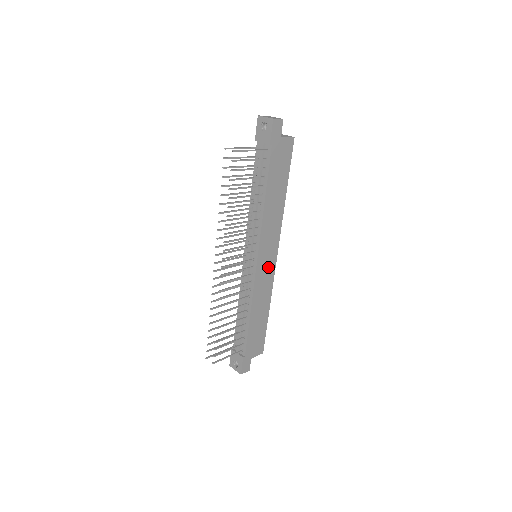
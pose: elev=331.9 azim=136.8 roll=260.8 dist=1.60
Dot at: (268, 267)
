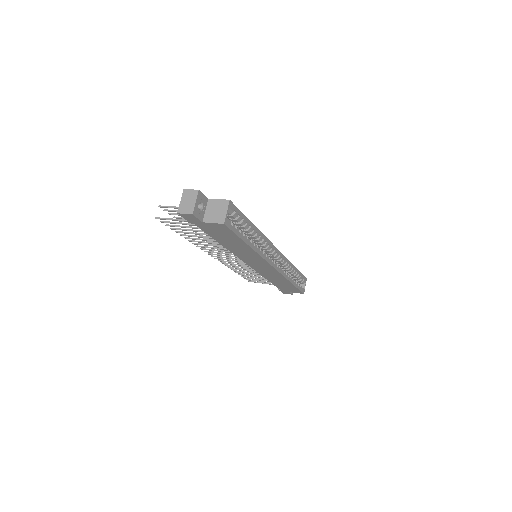
Dot at: (267, 269)
